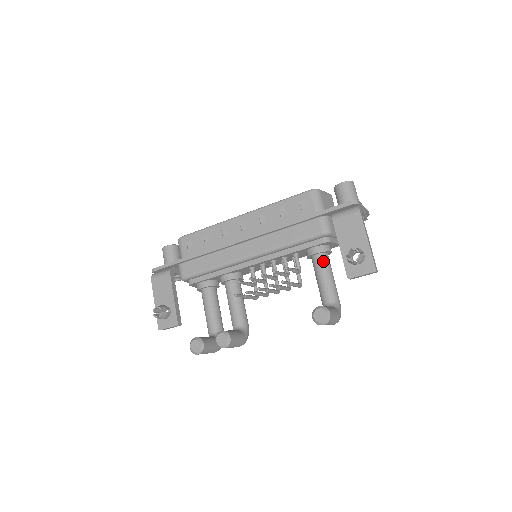
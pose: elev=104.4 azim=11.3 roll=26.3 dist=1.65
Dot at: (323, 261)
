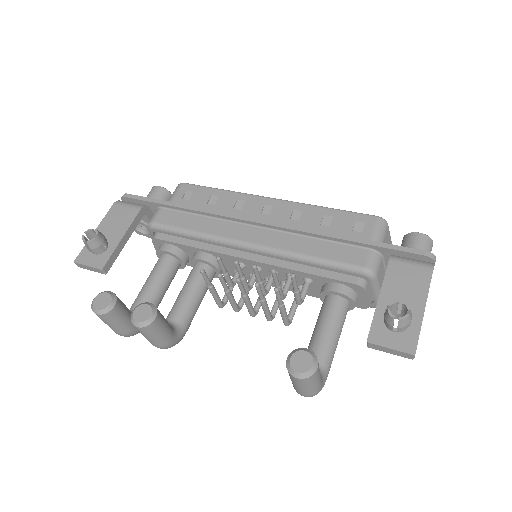
Dot at: (340, 308)
